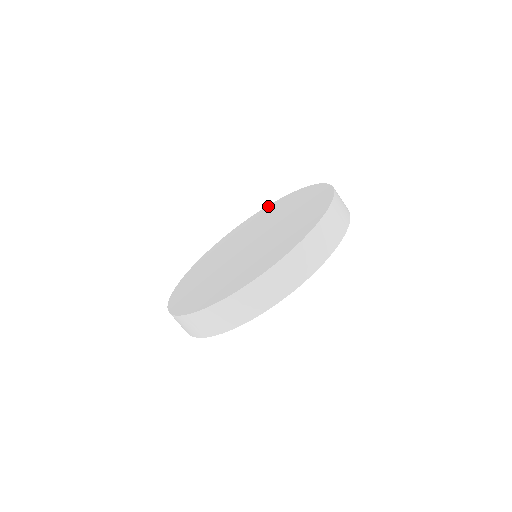
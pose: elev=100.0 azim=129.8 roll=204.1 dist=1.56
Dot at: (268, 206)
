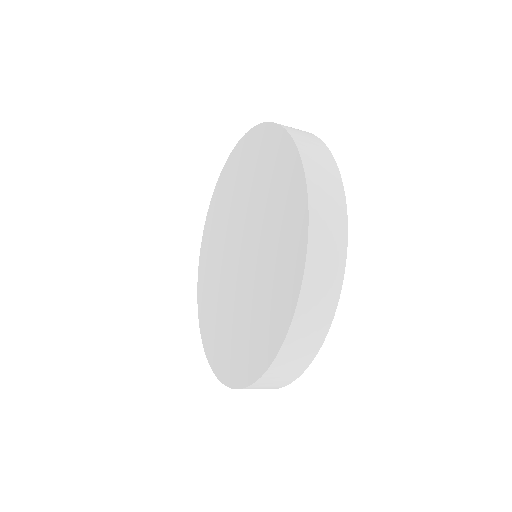
Dot at: (251, 134)
